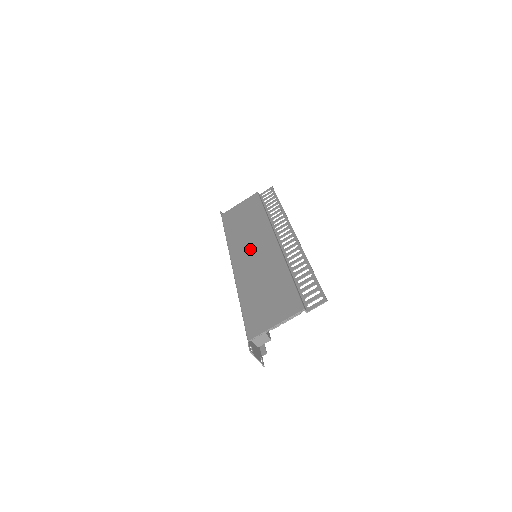
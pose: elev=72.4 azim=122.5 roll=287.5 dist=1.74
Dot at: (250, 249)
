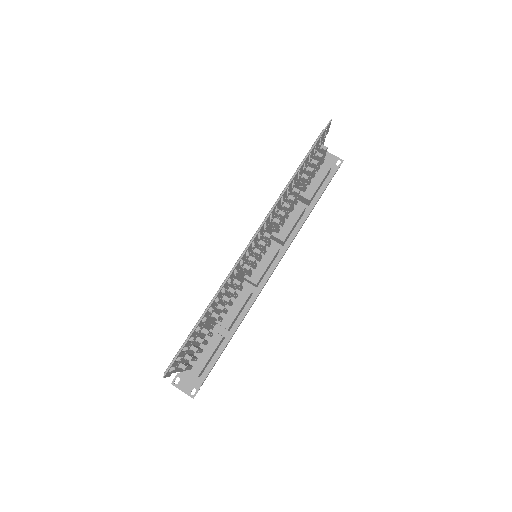
Dot at: occluded
